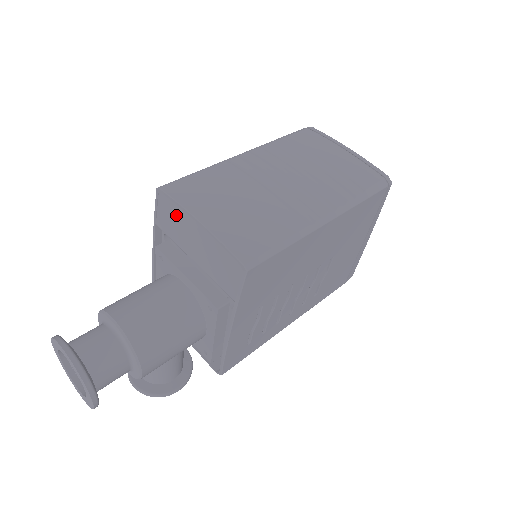
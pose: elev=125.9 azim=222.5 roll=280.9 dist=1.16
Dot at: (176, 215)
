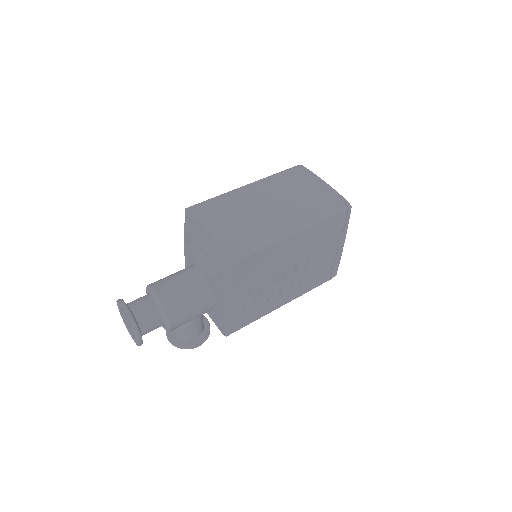
Dot at: (196, 226)
